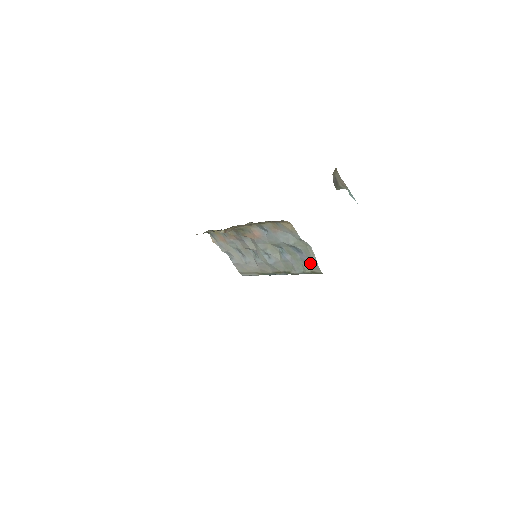
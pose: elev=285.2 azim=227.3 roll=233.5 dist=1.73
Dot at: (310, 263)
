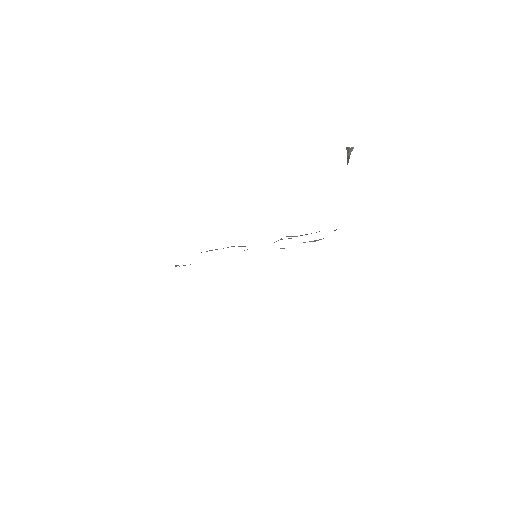
Dot at: occluded
